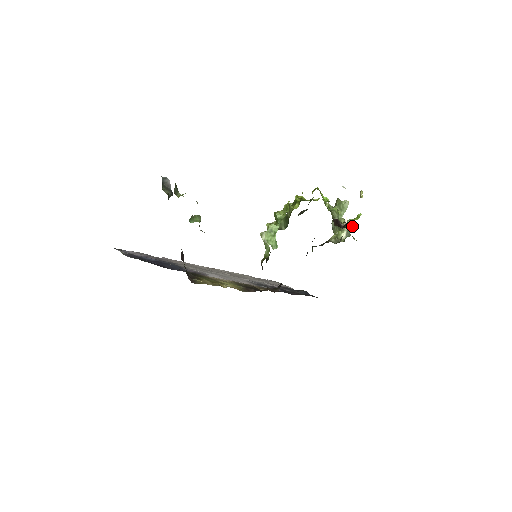
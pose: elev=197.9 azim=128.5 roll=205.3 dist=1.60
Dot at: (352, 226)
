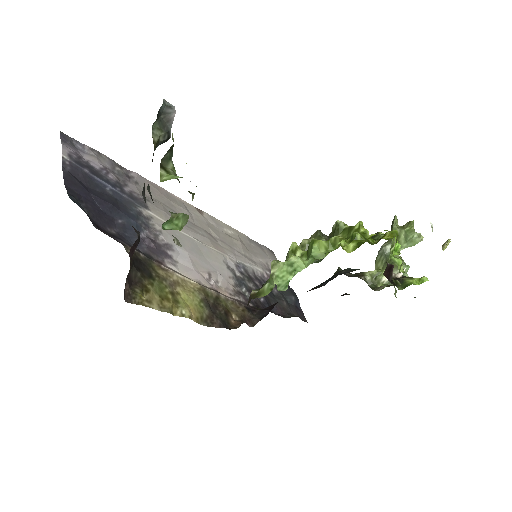
Dot at: (404, 275)
